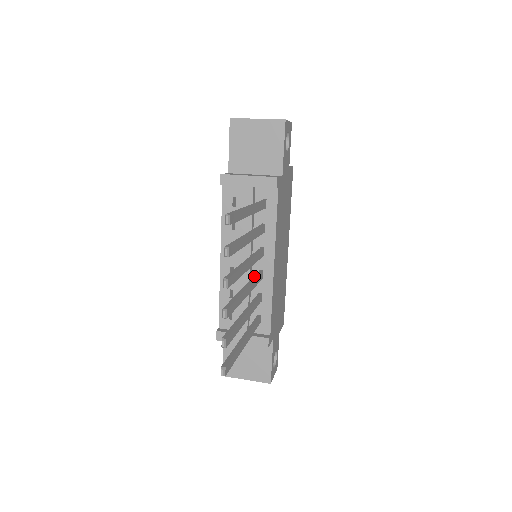
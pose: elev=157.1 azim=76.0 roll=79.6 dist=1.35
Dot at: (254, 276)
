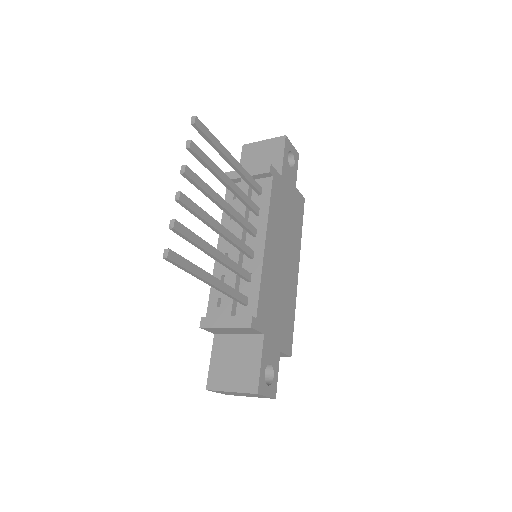
Dot at: (240, 242)
